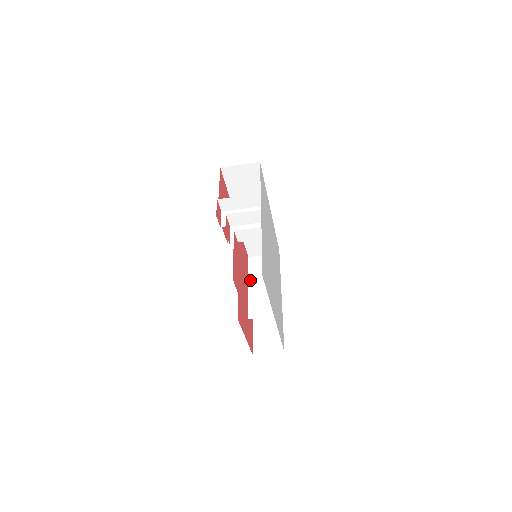
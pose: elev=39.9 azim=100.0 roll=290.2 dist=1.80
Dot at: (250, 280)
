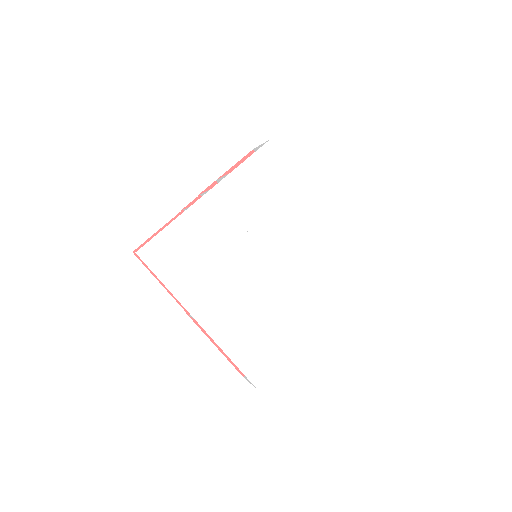
Dot at: occluded
